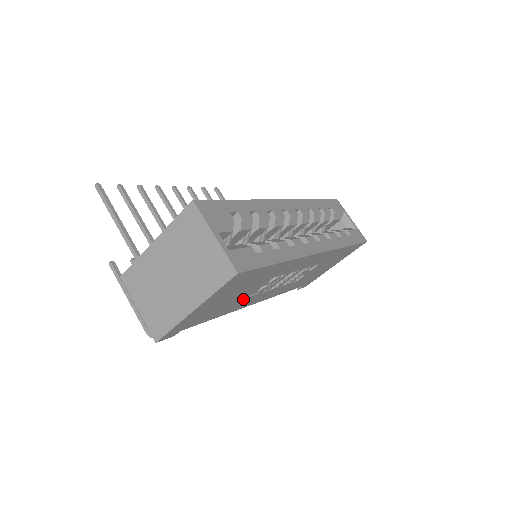
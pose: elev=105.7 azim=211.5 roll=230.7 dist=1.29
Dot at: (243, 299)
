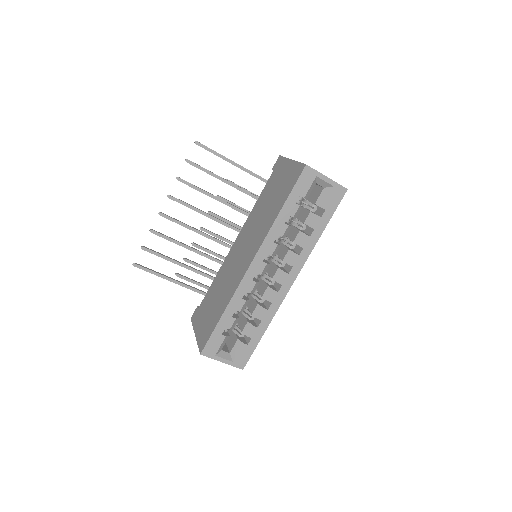
Dot at: occluded
